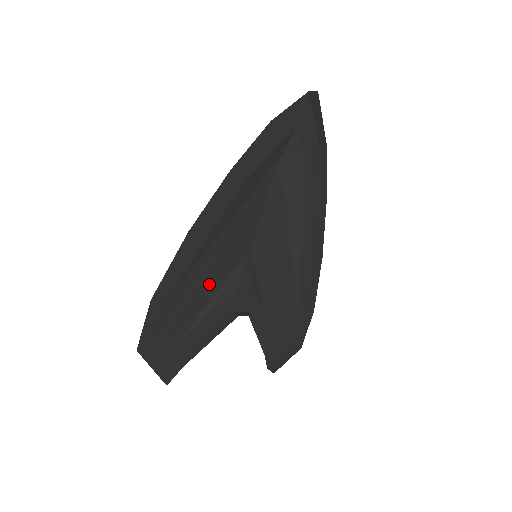
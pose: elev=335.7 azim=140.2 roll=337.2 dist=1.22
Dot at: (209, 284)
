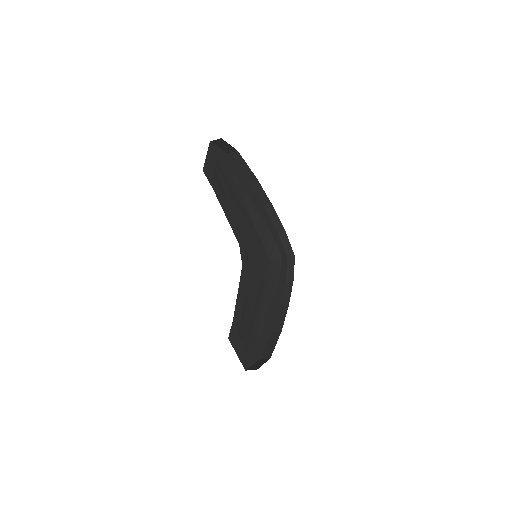
Dot at: (236, 215)
